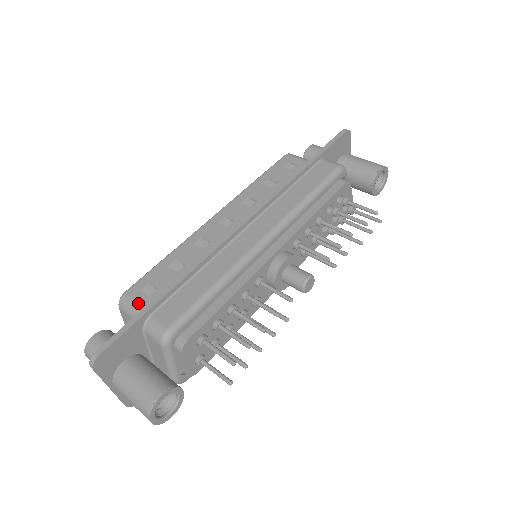
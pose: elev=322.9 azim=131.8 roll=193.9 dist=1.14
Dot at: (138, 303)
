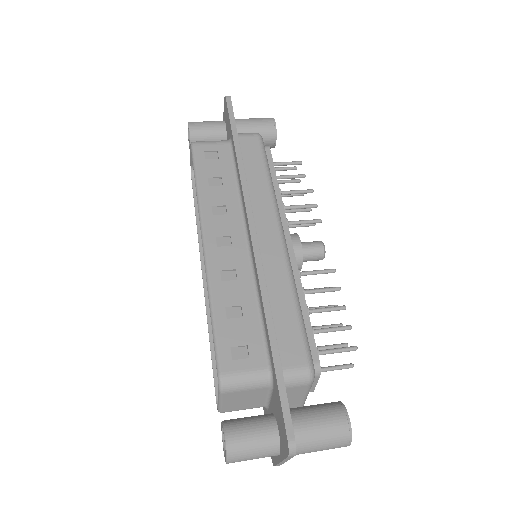
Dot at: (247, 371)
